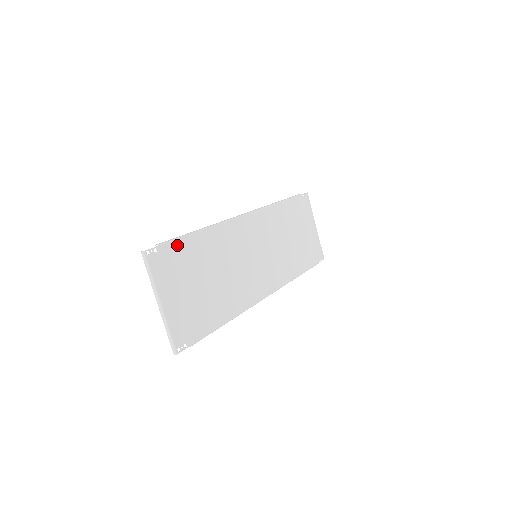
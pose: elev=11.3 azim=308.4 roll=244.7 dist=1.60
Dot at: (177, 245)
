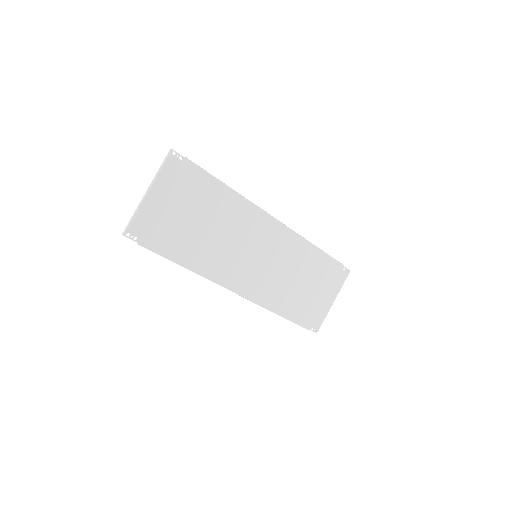
Dot at: (200, 174)
